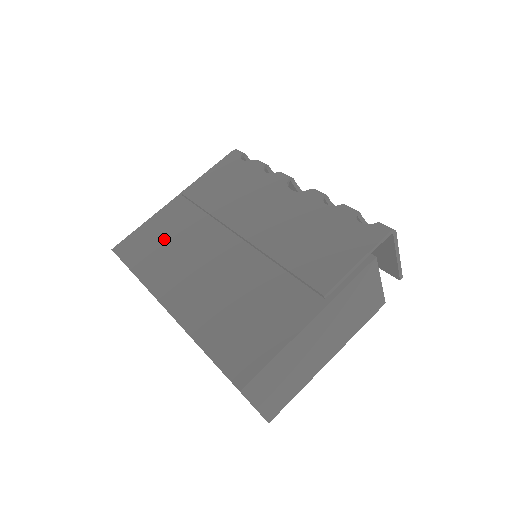
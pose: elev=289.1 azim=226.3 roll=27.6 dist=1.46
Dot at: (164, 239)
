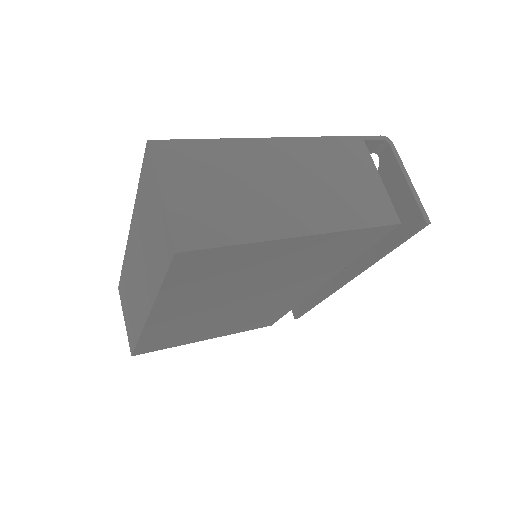
Dot at: occluded
